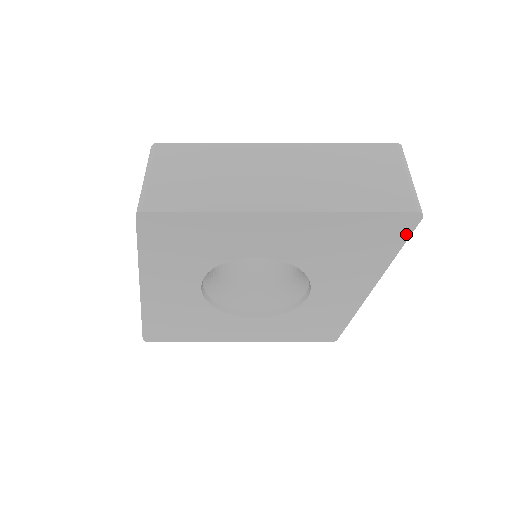
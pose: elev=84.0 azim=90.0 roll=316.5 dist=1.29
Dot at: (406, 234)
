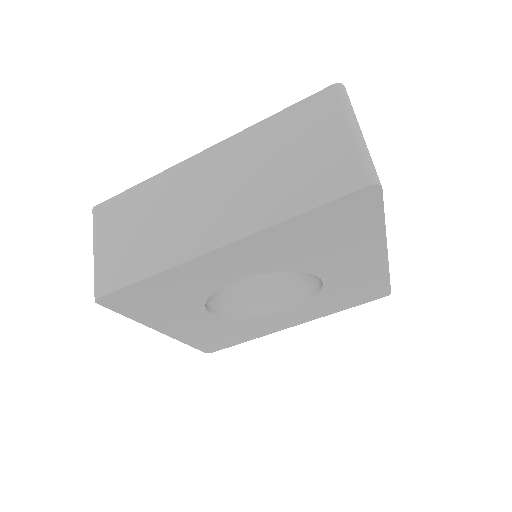
Dot at: (377, 205)
